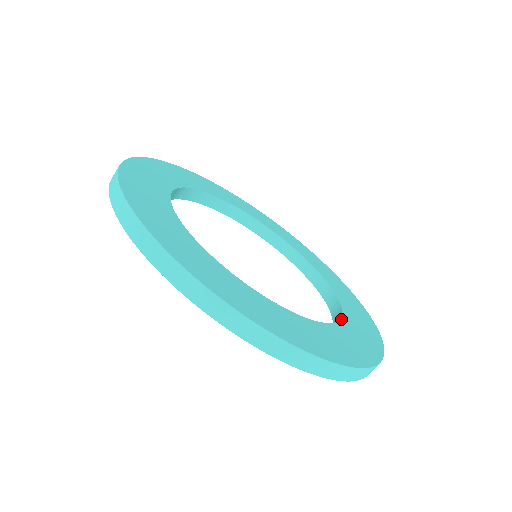
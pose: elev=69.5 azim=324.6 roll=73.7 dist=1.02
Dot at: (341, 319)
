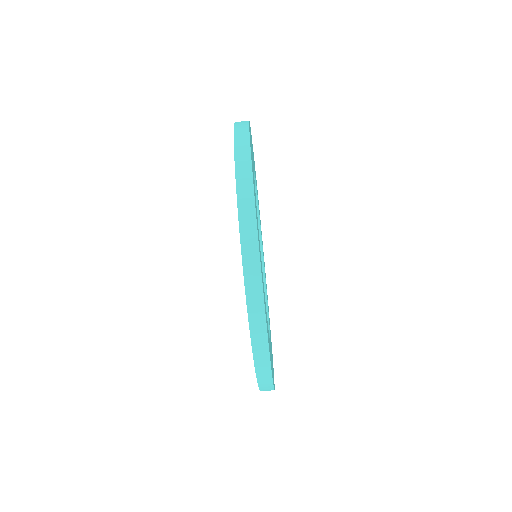
Dot at: occluded
